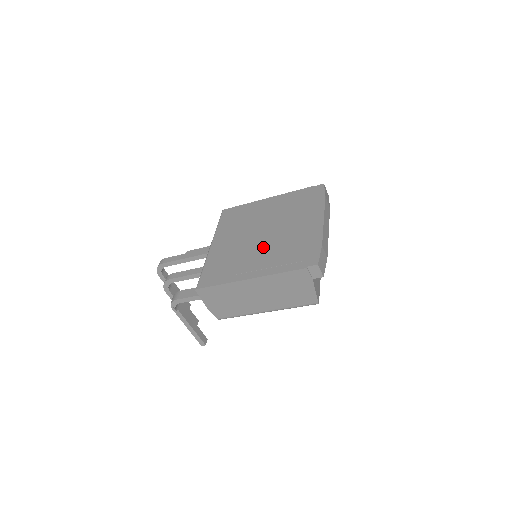
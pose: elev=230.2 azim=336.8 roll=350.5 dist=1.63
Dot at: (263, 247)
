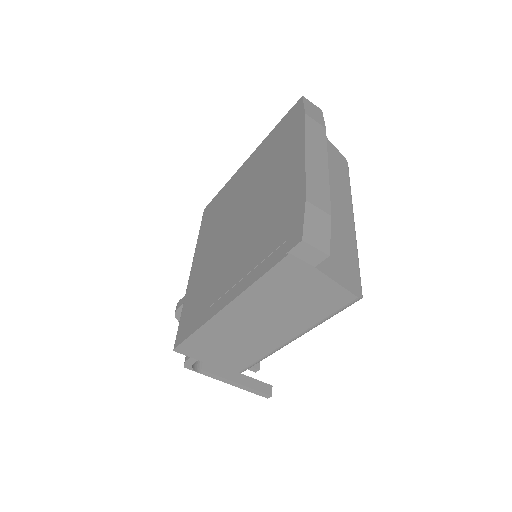
Dot at: (237, 244)
